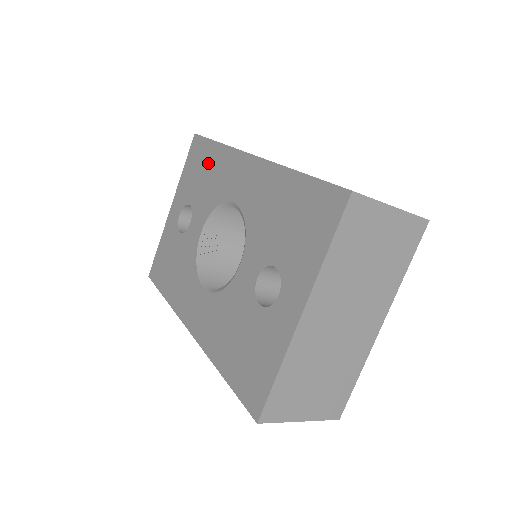
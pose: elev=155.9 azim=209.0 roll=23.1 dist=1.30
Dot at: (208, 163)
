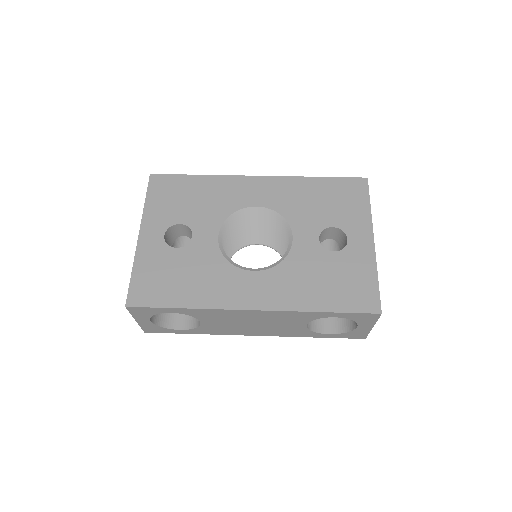
Dot at: (194, 190)
